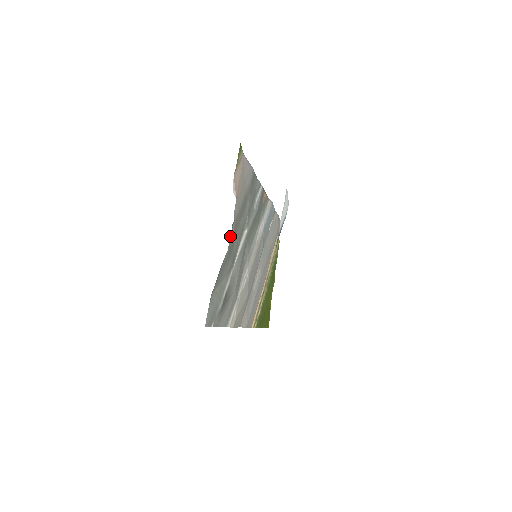
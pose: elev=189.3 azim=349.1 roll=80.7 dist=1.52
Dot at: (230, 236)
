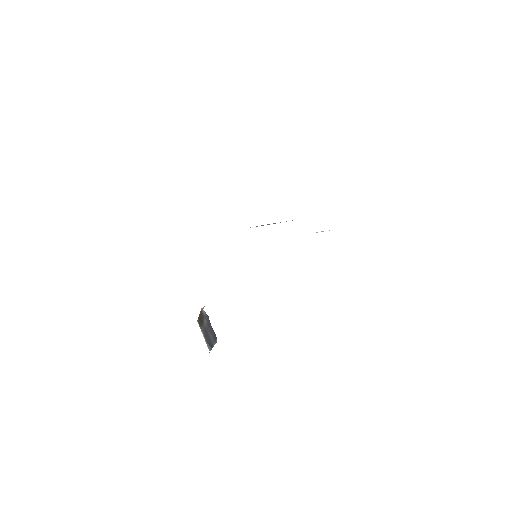
Dot at: occluded
